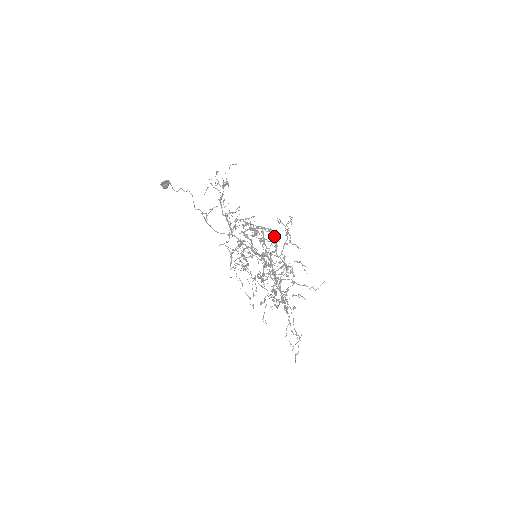
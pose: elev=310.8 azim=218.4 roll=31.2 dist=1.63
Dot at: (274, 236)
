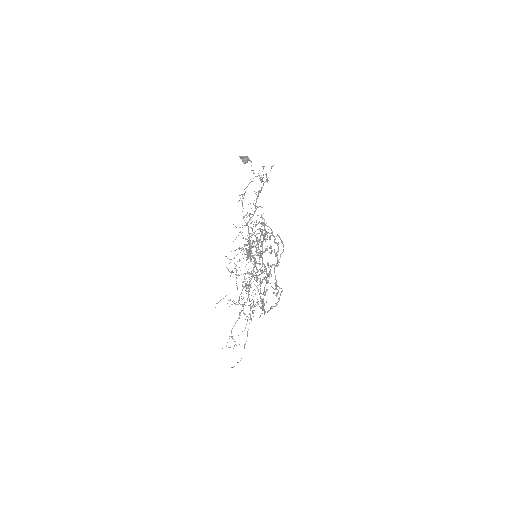
Dot at: (267, 246)
